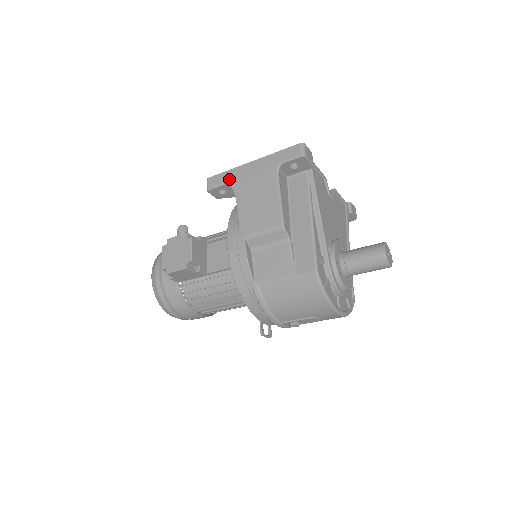
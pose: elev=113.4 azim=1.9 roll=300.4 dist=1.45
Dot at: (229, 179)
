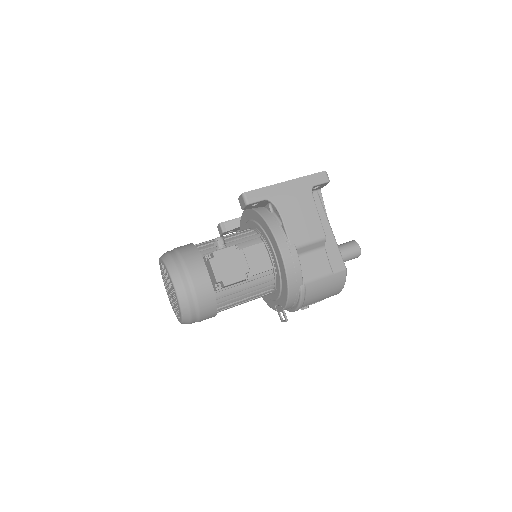
Dot at: (269, 195)
